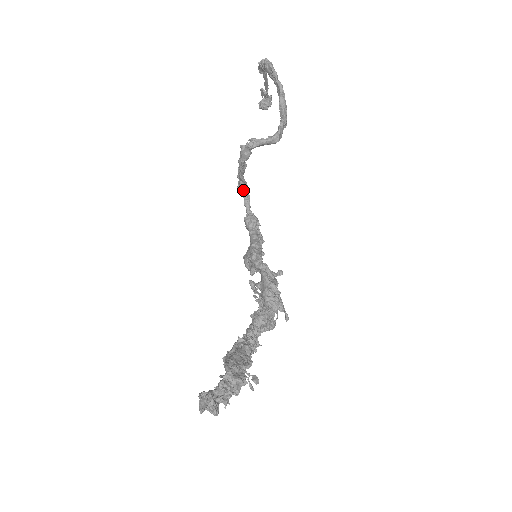
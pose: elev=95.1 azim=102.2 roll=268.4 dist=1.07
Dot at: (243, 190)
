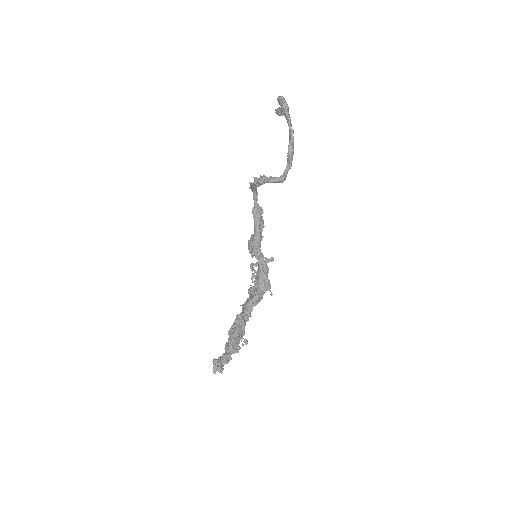
Dot at: (253, 191)
